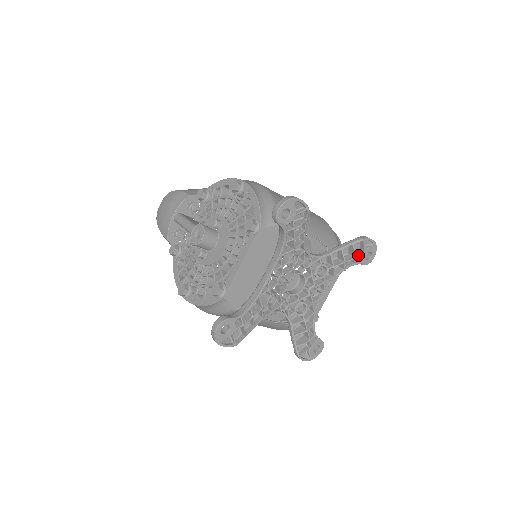
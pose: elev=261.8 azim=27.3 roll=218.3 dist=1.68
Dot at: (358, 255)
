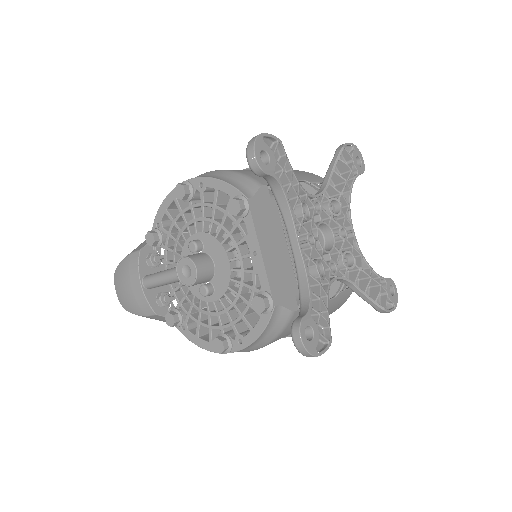
Dot at: (351, 167)
